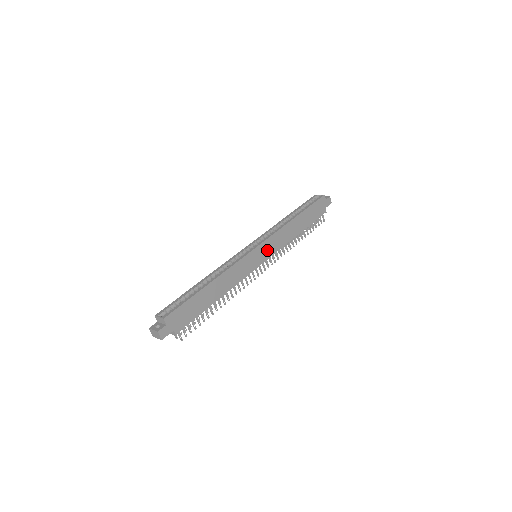
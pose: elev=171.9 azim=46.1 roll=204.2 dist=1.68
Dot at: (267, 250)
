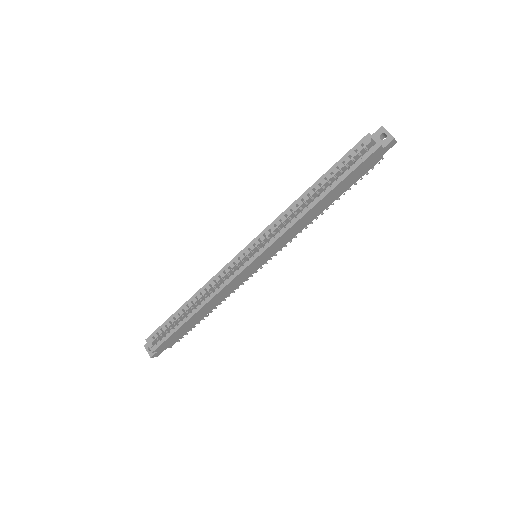
Dot at: (270, 253)
